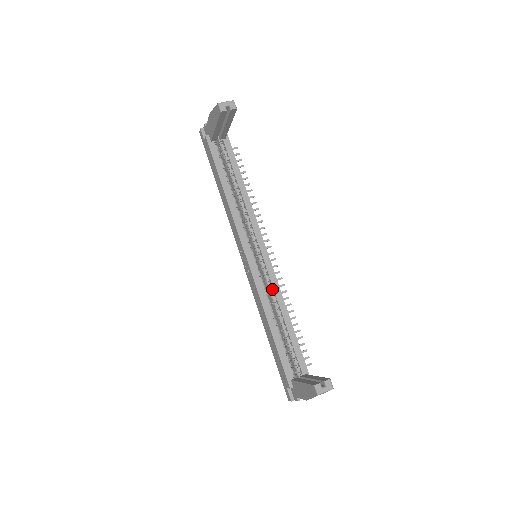
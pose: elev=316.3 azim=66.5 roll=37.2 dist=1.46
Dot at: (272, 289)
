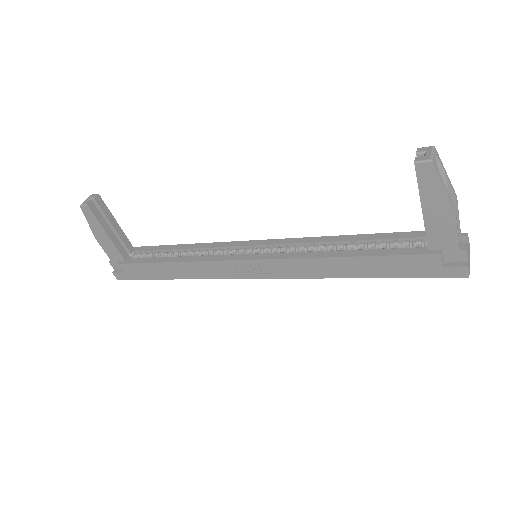
Dot at: (300, 247)
